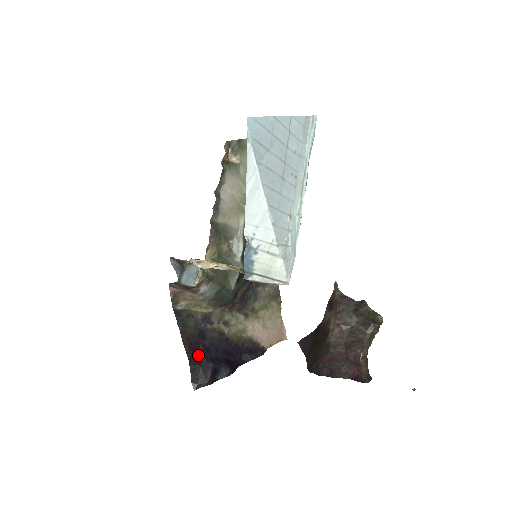
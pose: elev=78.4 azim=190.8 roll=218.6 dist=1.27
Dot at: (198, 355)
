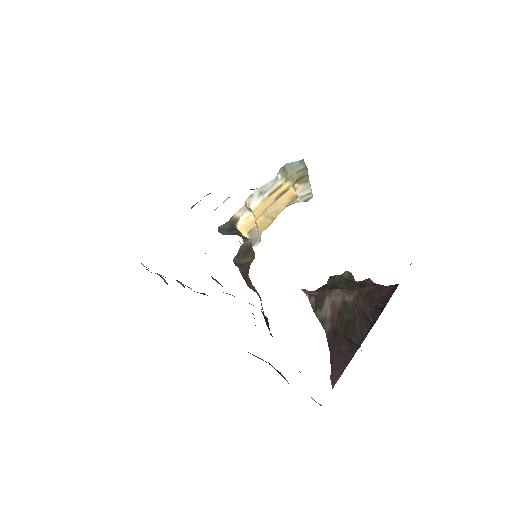
Dot at: occluded
